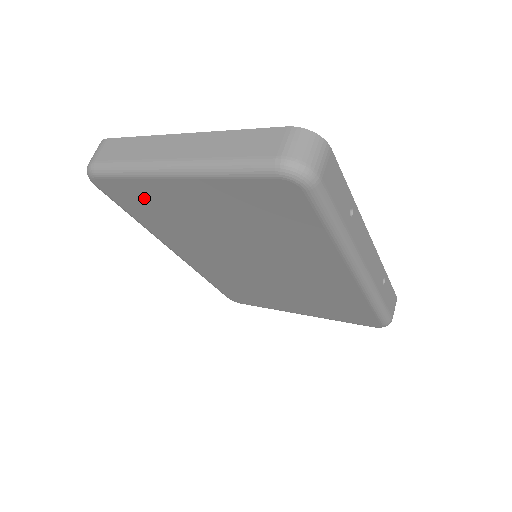
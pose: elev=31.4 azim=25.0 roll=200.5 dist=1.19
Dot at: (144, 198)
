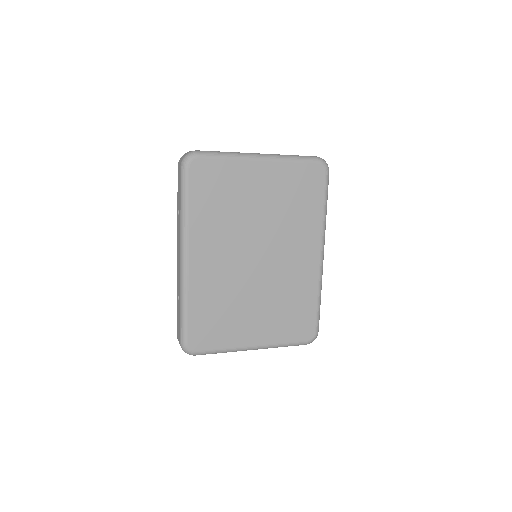
Dot at: (221, 180)
